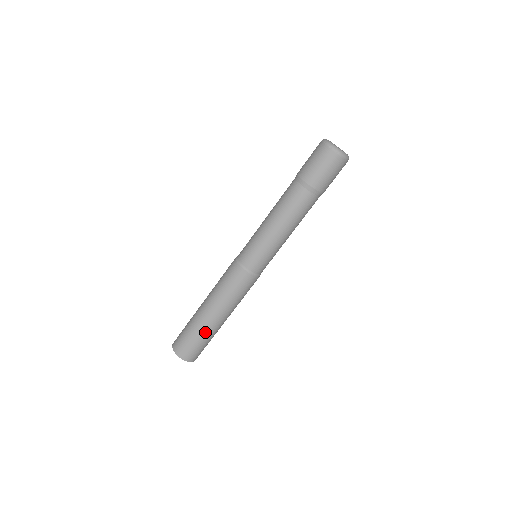
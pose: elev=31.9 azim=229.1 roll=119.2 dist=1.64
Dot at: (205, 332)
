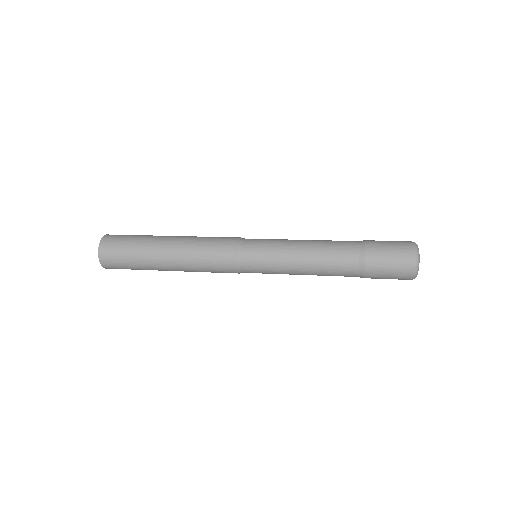
Dot at: occluded
